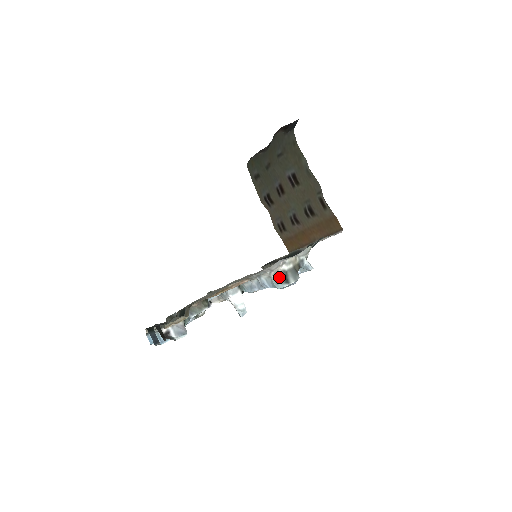
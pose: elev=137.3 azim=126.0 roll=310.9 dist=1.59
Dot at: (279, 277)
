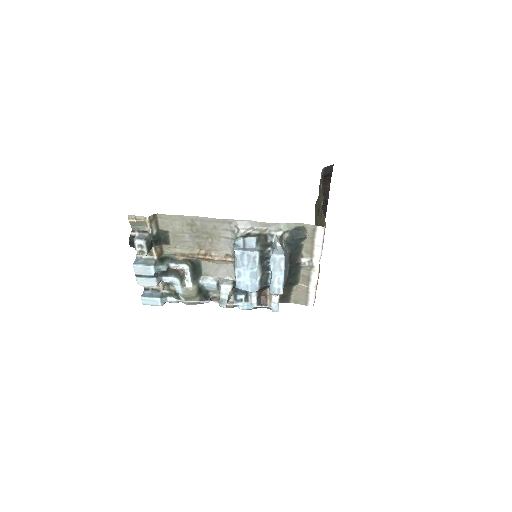
Dot at: occluded
